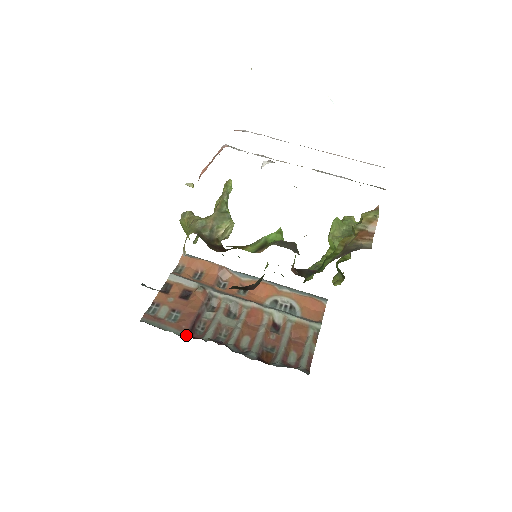
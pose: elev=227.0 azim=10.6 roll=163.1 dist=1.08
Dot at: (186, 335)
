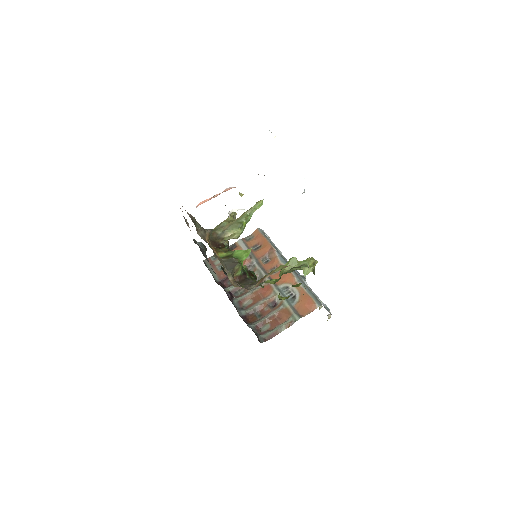
Dot at: (219, 281)
